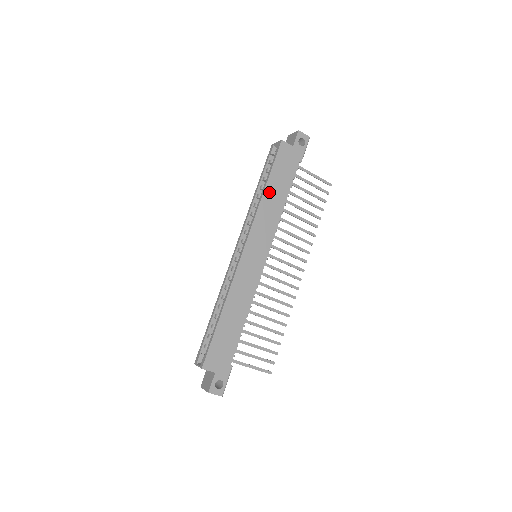
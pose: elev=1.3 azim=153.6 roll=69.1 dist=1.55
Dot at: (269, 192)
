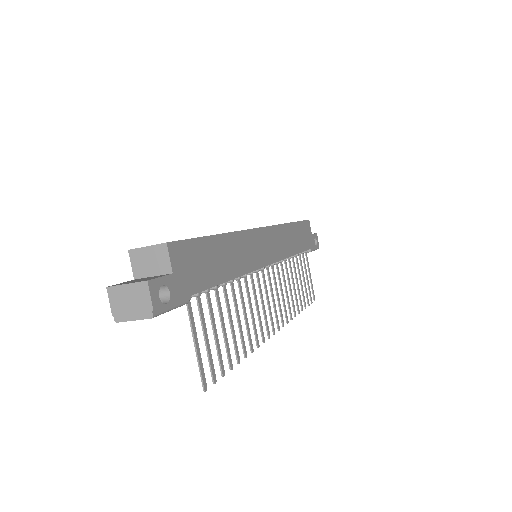
Dot at: (292, 229)
